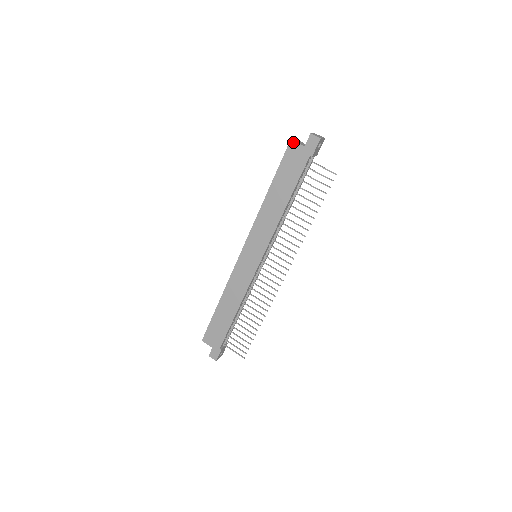
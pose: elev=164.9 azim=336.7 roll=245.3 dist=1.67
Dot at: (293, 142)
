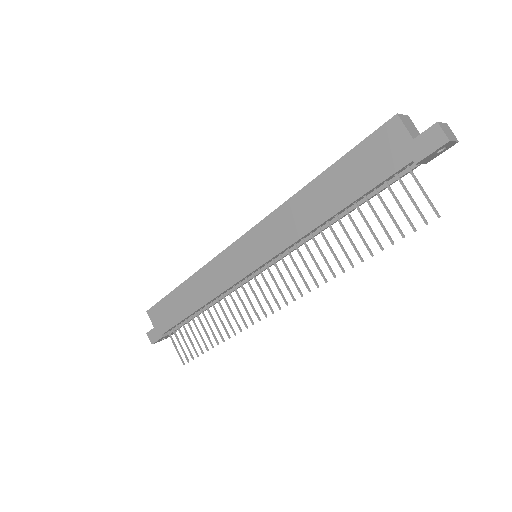
Dot at: (398, 120)
